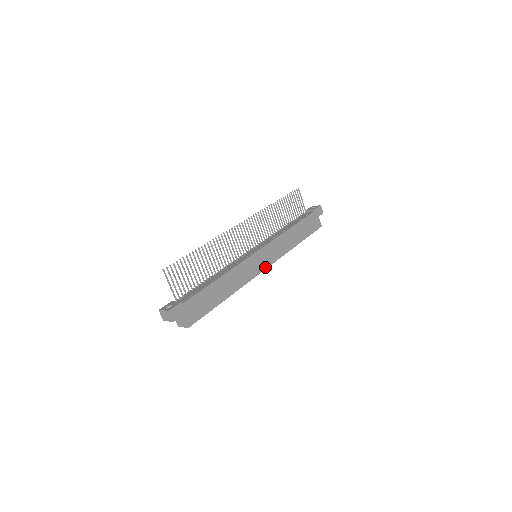
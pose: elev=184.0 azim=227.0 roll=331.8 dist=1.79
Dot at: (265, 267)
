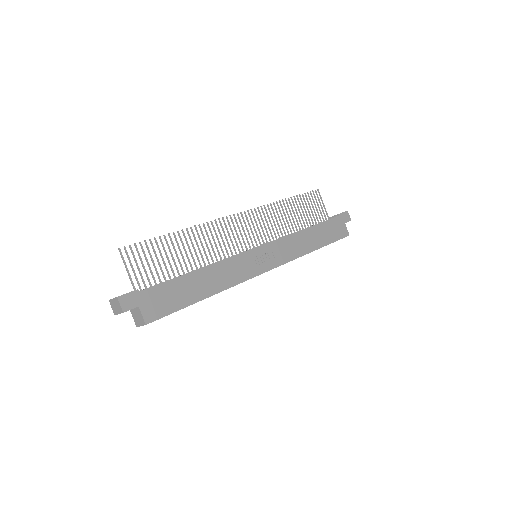
Dot at: (267, 269)
